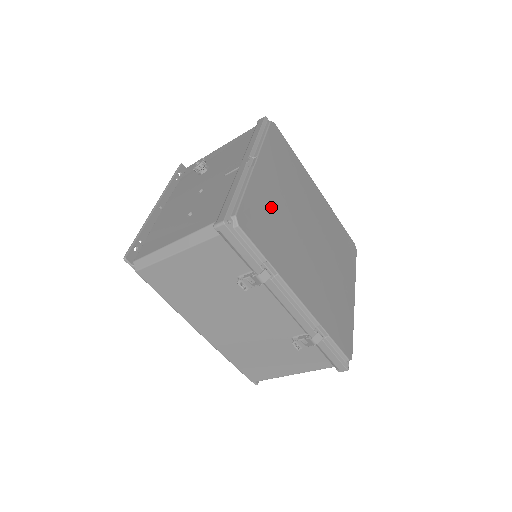
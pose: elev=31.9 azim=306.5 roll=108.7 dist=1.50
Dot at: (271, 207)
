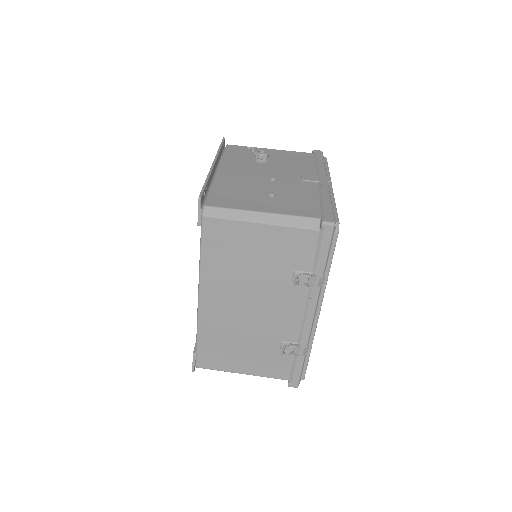
Dot at: occluded
